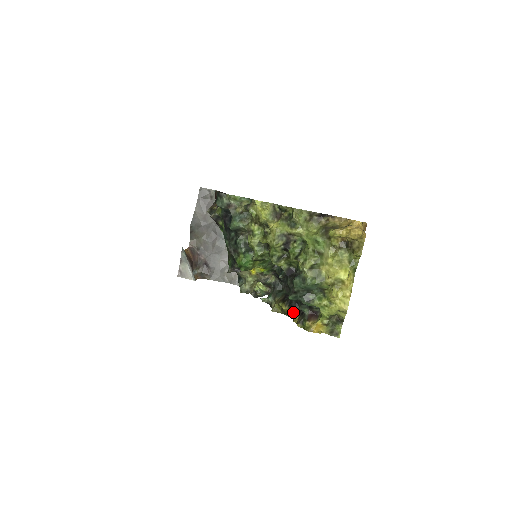
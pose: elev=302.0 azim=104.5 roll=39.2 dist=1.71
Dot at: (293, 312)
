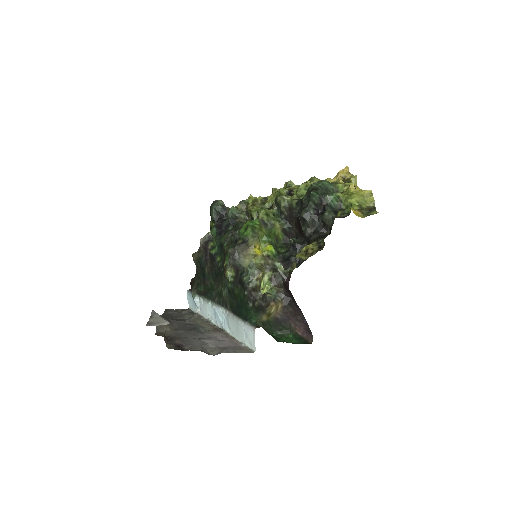
Dot at: (320, 242)
